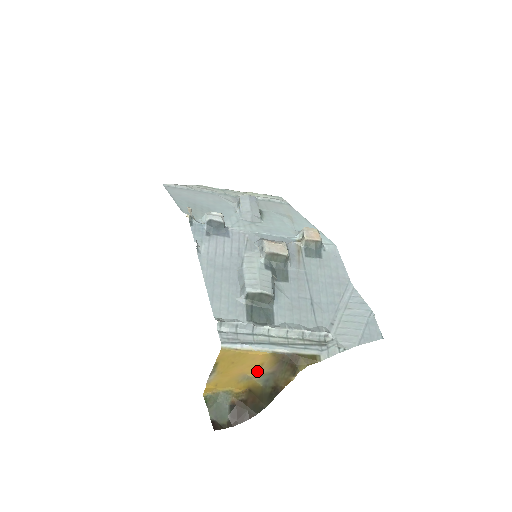
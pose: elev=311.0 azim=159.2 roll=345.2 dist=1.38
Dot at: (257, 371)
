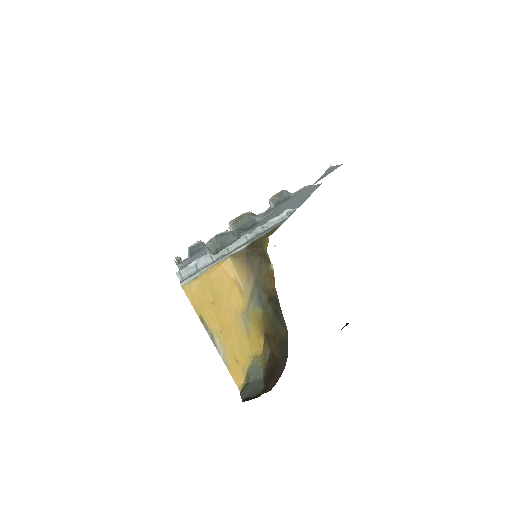
Dot at: (244, 297)
